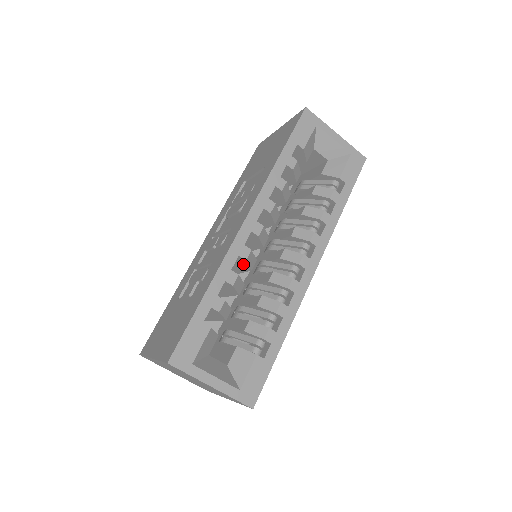
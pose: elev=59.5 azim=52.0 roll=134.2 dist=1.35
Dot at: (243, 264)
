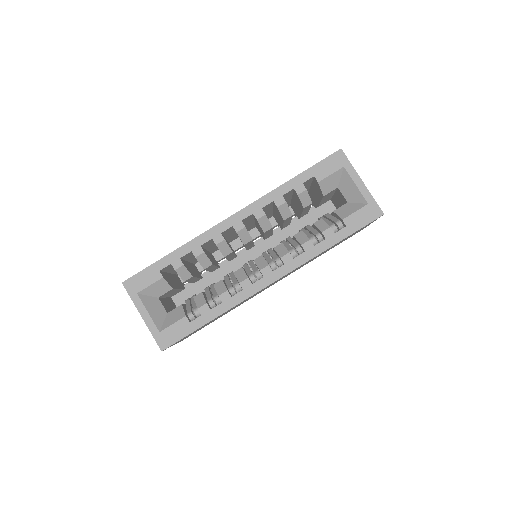
Dot at: occluded
